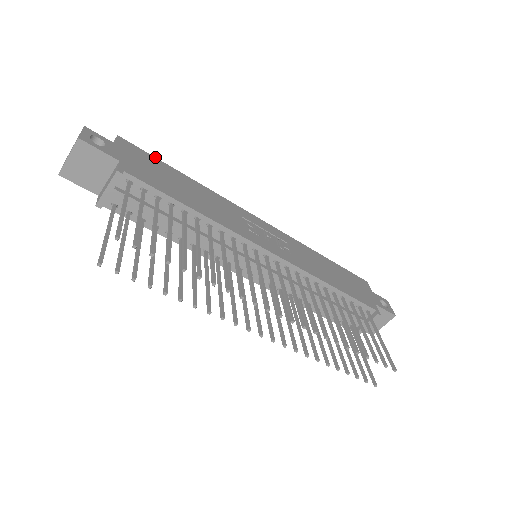
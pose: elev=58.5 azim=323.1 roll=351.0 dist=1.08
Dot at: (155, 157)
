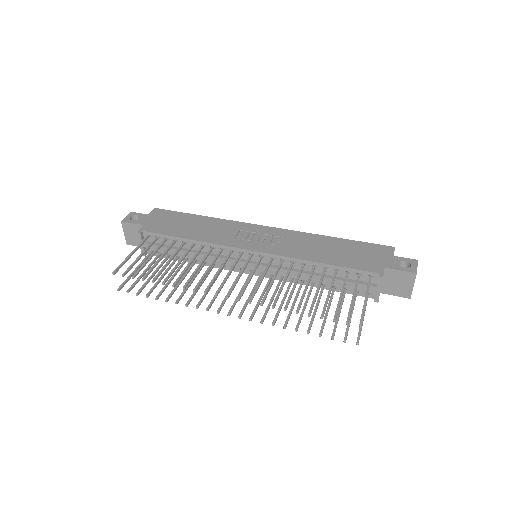
Dot at: (179, 212)
